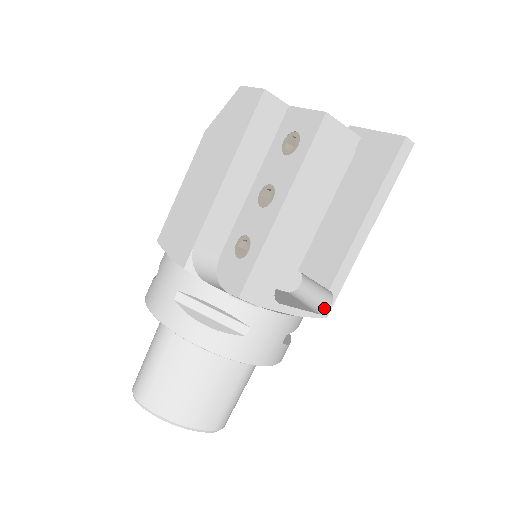
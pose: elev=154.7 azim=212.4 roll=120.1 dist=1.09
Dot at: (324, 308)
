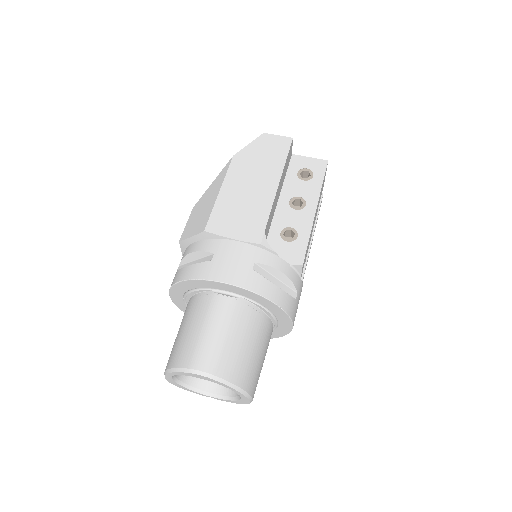
Dot at: occluded
